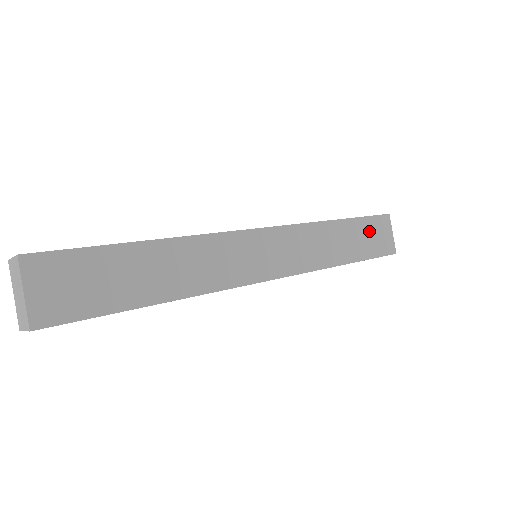
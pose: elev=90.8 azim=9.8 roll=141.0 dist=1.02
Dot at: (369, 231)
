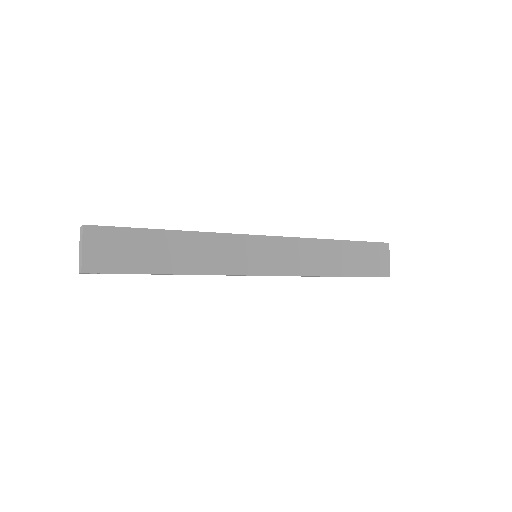
Dot at: (364, 254)
